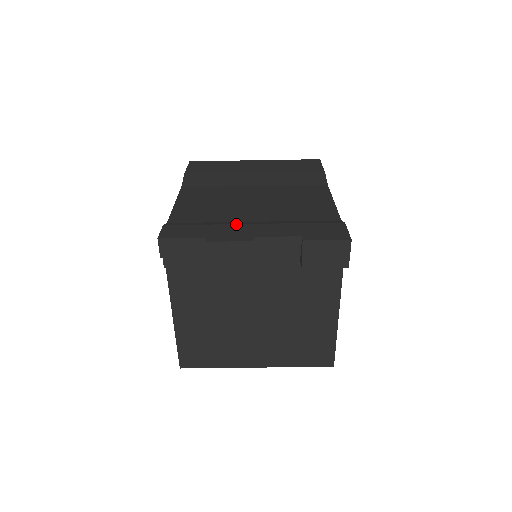
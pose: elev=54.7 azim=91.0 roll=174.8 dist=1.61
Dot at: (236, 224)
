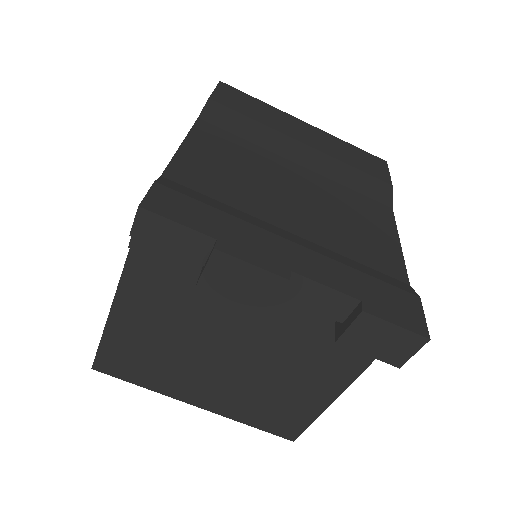
Dot at: (268, 231)
